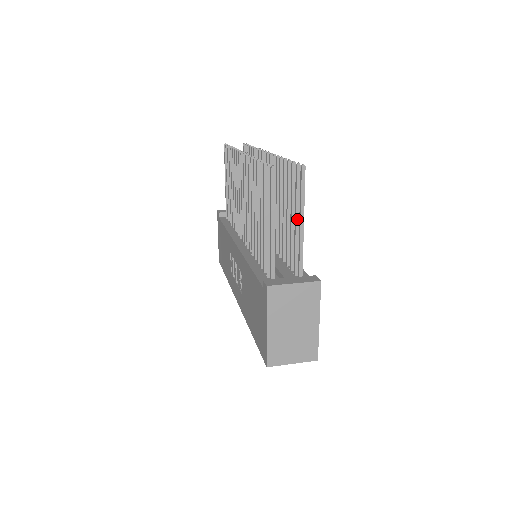
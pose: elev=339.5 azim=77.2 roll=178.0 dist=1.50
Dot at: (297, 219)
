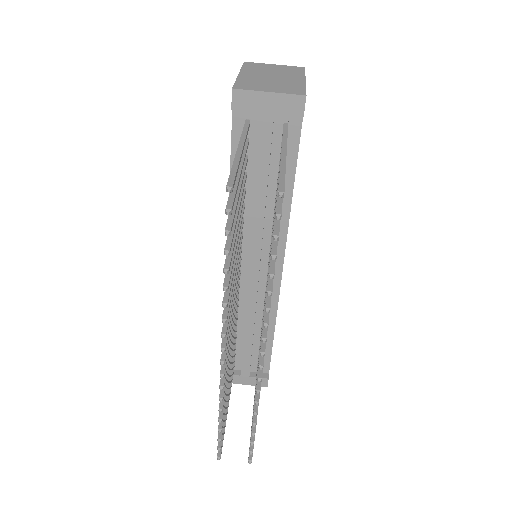
Dot at: occluded
